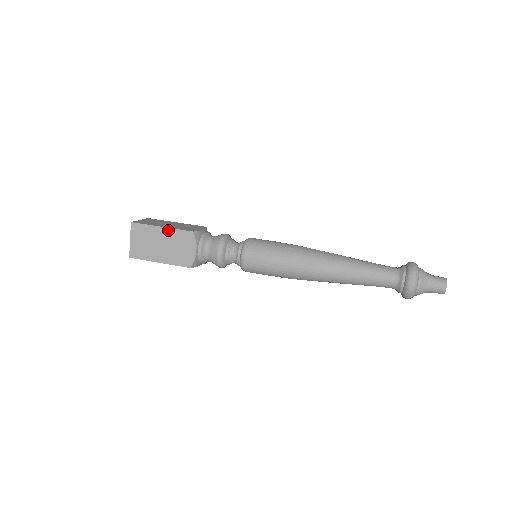
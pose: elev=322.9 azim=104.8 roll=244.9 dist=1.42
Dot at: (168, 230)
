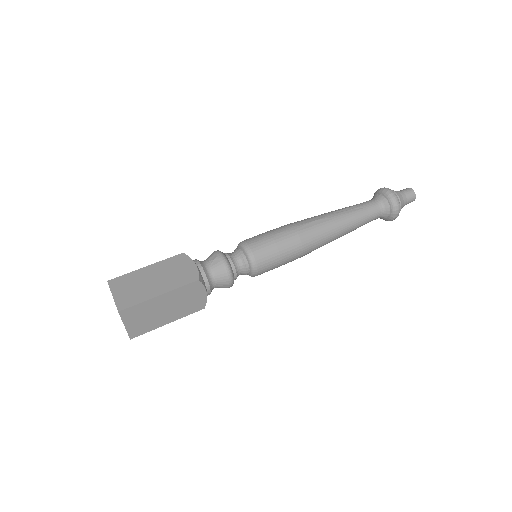
Dot at: (168, 294)
